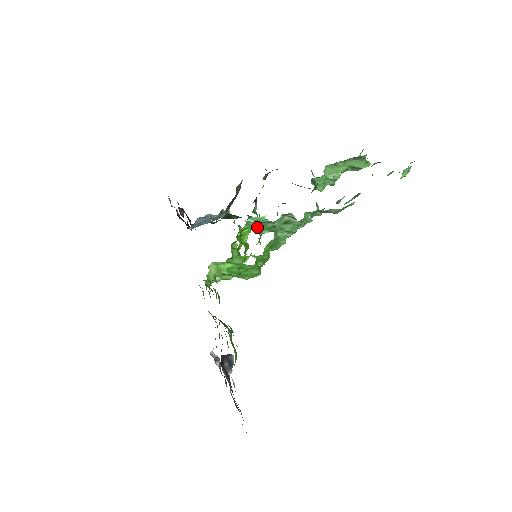
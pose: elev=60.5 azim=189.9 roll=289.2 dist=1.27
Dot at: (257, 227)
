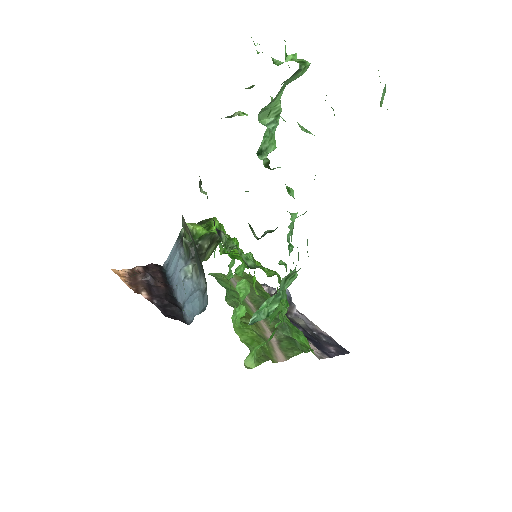
Dot at: (263, 313)
